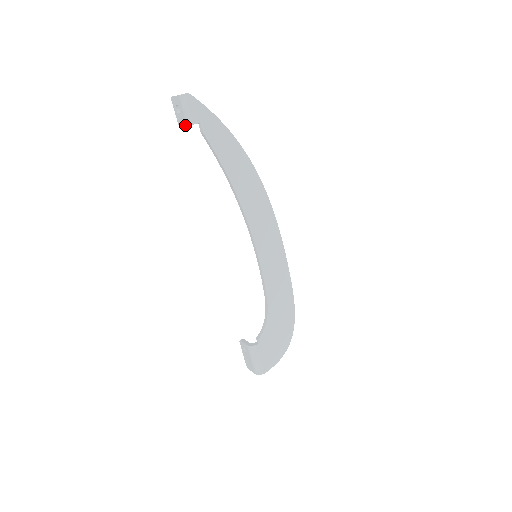
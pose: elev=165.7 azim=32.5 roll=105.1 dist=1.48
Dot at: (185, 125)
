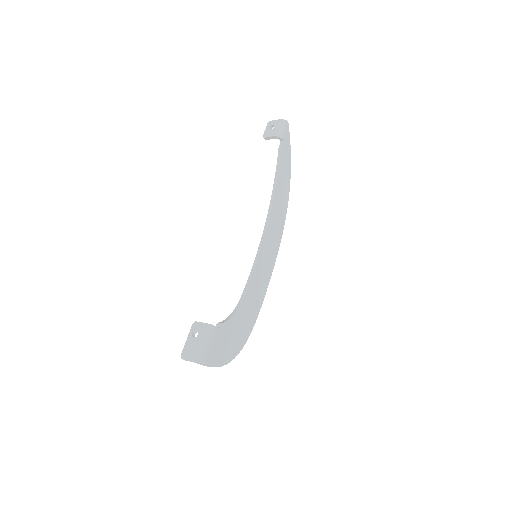
Dot at: (272, 136)
